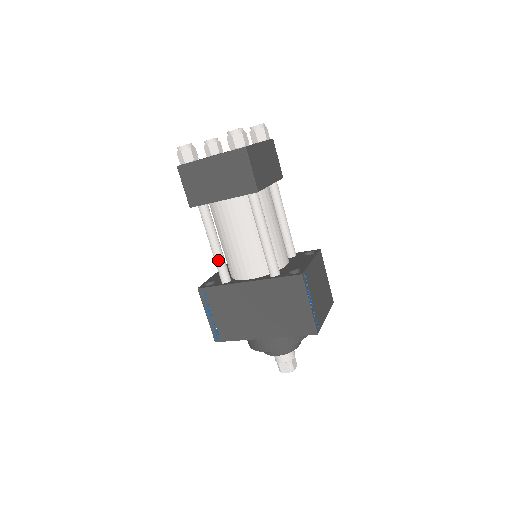
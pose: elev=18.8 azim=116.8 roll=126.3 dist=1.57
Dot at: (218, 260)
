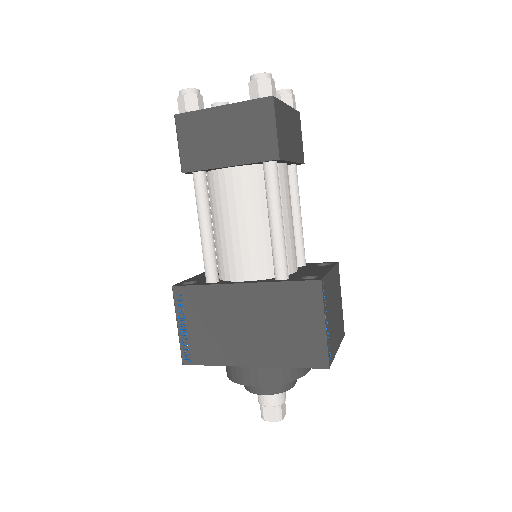
Dot at: (207, 250)
